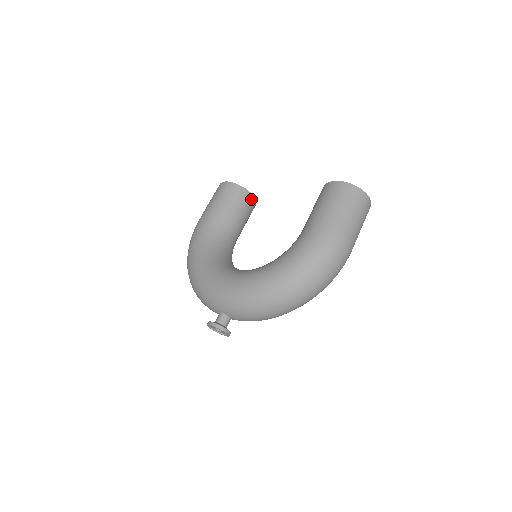
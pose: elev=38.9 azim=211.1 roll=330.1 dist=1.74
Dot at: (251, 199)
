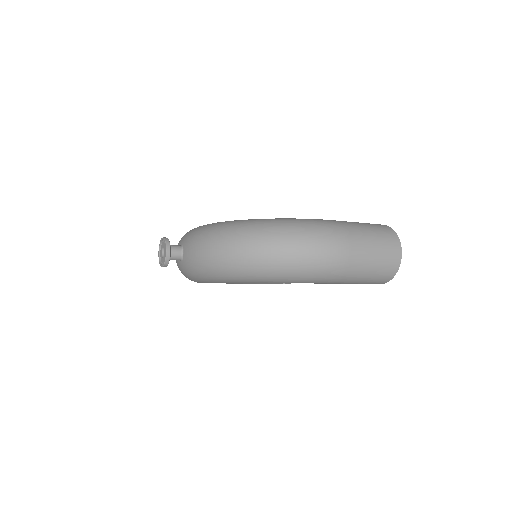
Dot at: occluded
